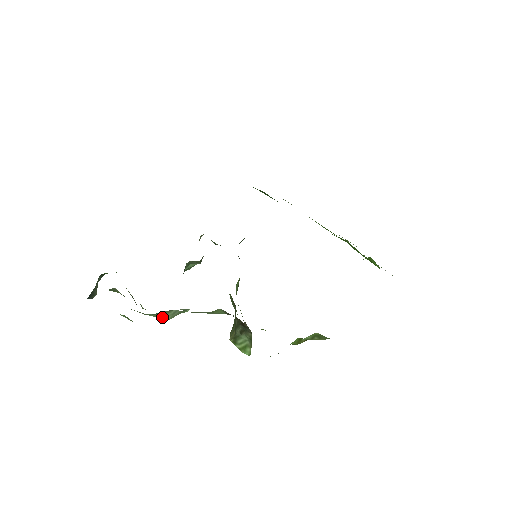
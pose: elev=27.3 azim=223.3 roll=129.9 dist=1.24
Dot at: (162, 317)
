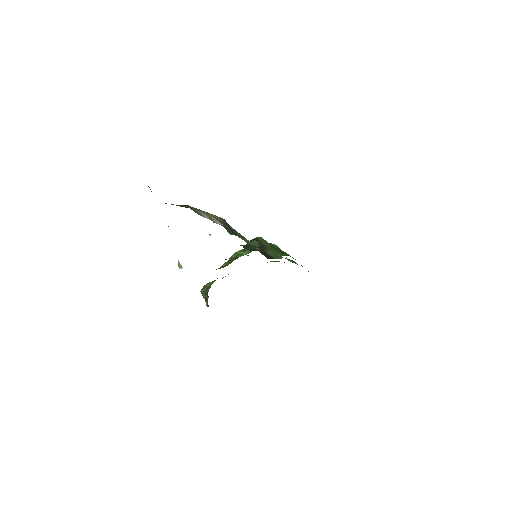
Dot at: occluded
